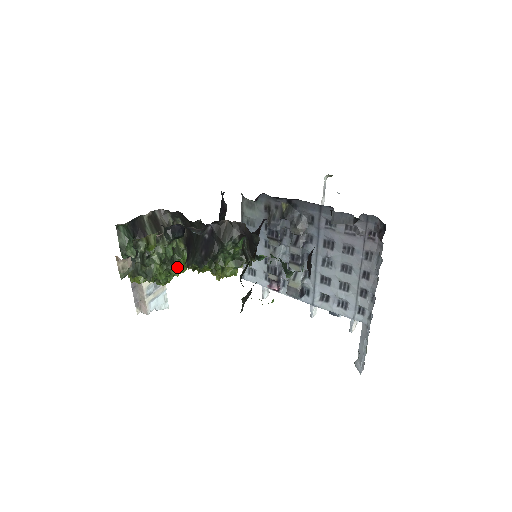
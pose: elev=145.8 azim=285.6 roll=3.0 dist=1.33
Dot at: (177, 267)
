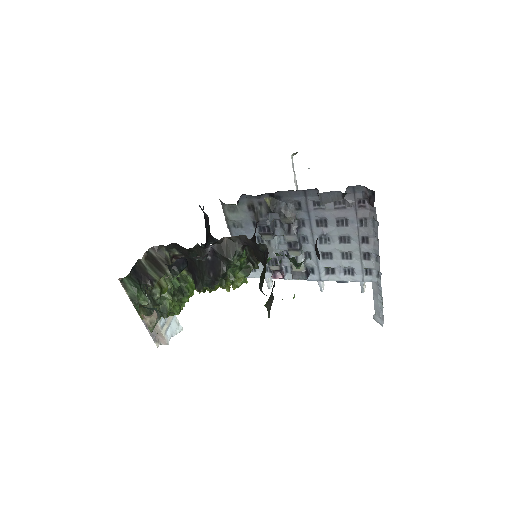
Dot at: (187, 294)
